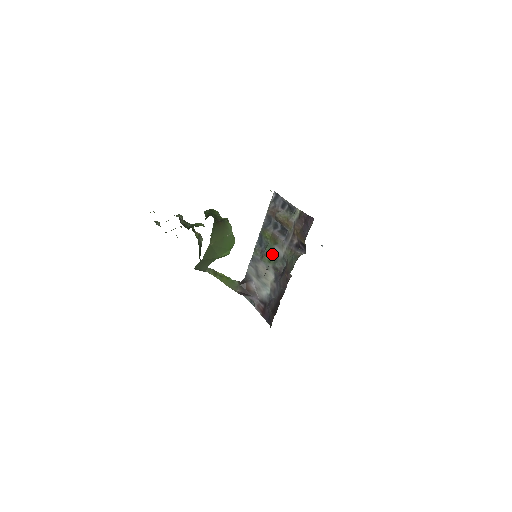
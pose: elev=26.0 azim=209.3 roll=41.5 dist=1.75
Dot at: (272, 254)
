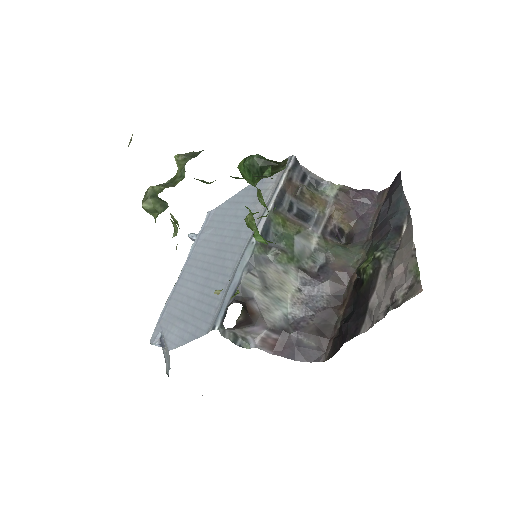
Dot at: (292, 249)
